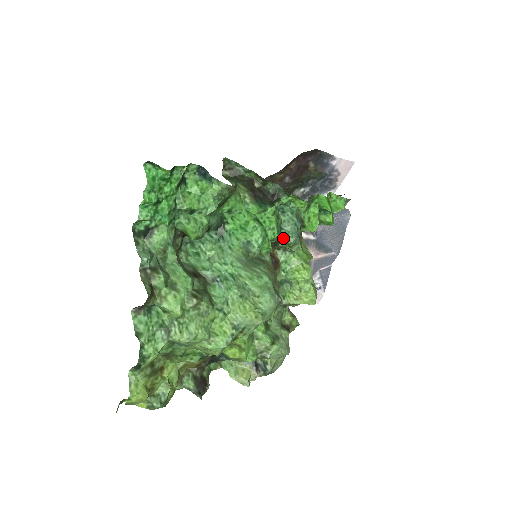
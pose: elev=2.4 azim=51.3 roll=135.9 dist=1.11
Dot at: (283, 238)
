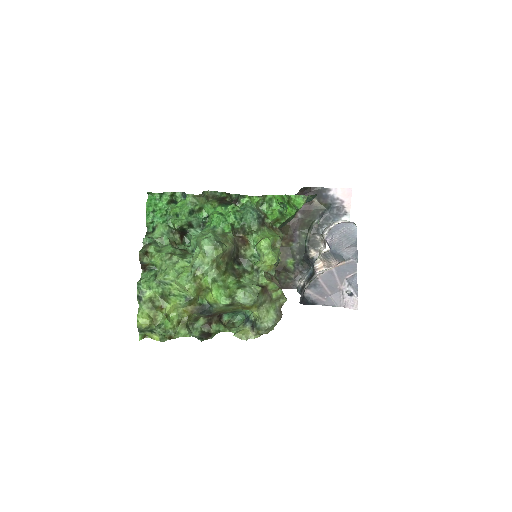
Dot at: (245, 224)
